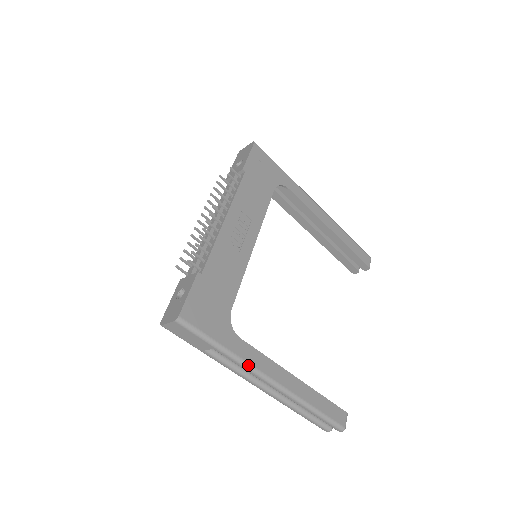
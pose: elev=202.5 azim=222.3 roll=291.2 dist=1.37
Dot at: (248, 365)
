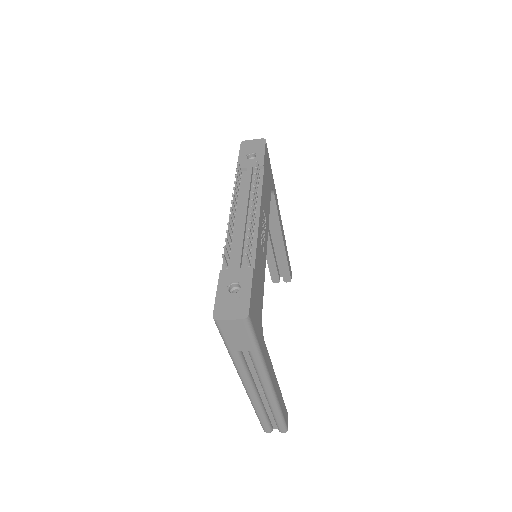
Dot at: (266, 369)
